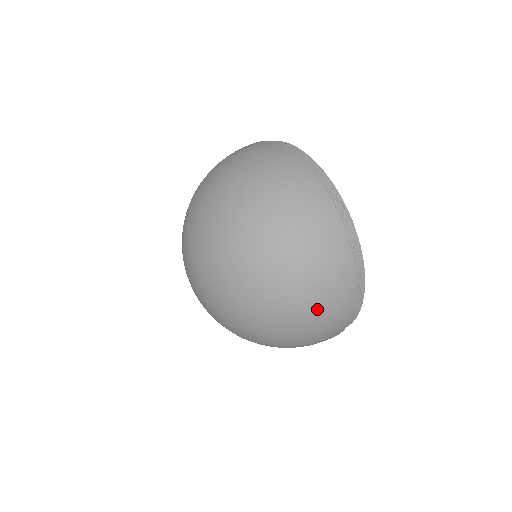
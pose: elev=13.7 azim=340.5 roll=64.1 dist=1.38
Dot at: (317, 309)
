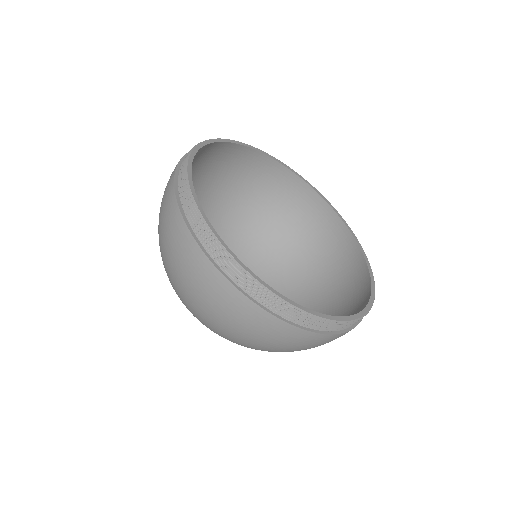
Dot at: (251, 338)
